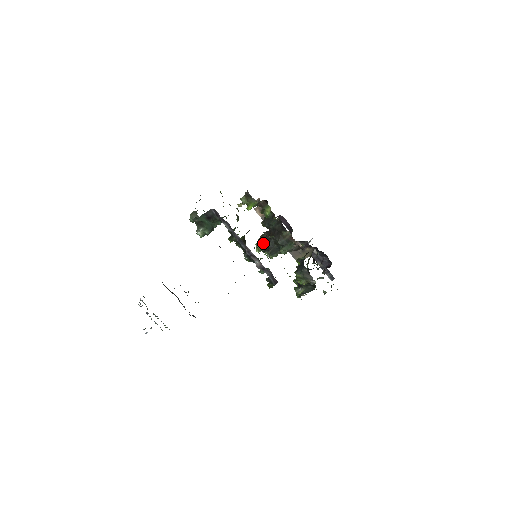
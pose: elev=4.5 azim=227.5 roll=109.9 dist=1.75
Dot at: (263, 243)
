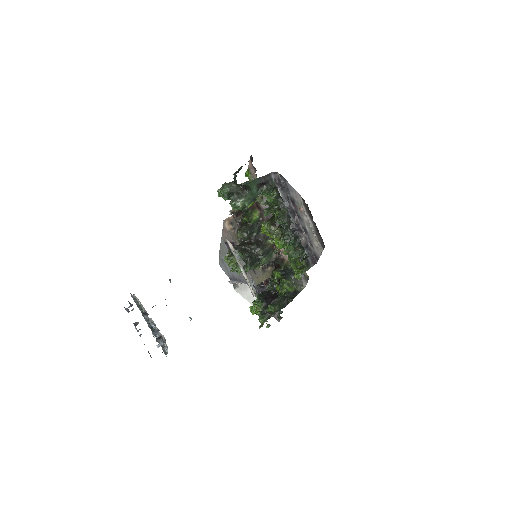
Dot at: (243, 252)
